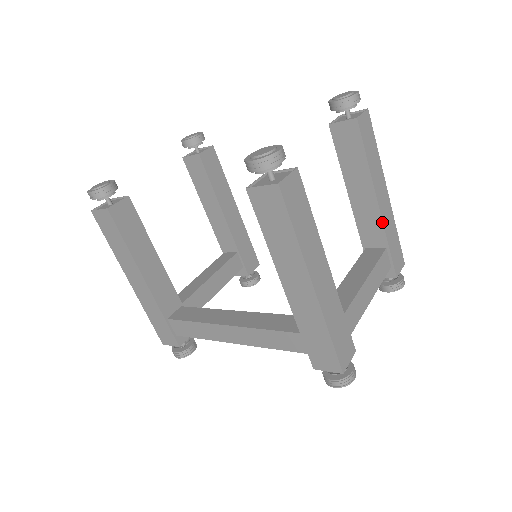
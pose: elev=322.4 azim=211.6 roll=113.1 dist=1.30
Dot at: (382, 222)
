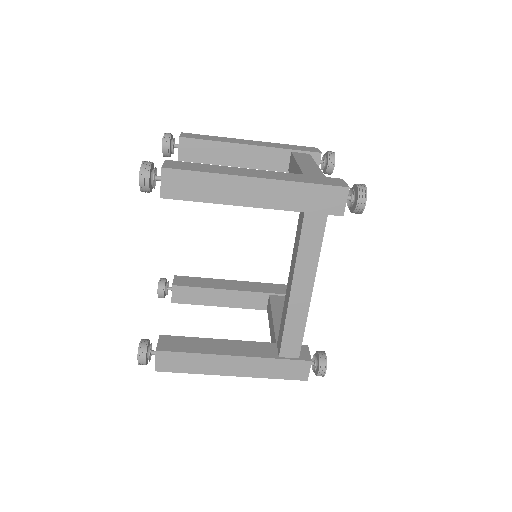
Dot at: (267, 147)
